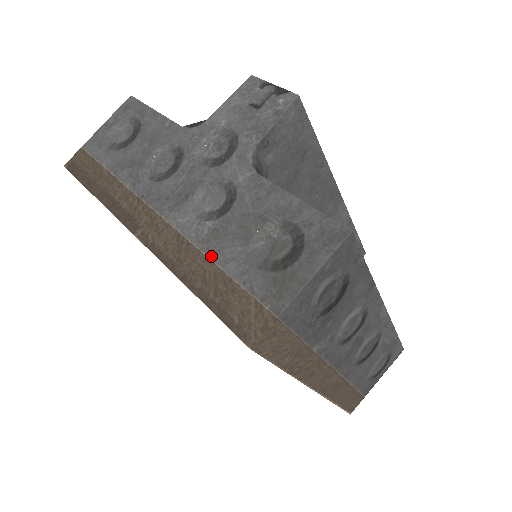
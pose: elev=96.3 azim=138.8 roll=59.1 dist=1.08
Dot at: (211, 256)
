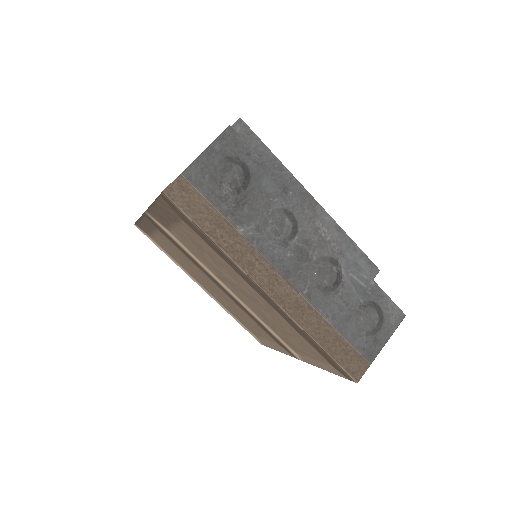
Dot at: occluded
